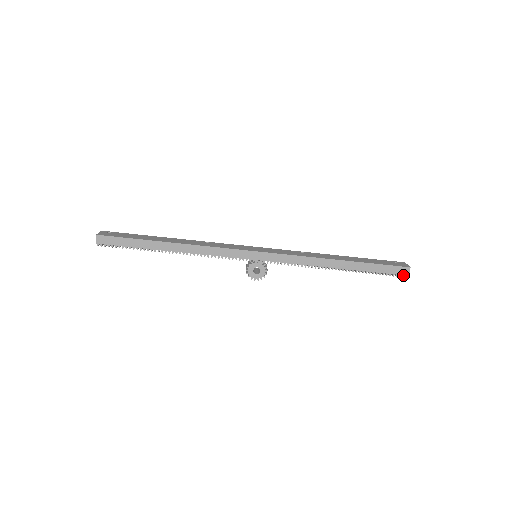
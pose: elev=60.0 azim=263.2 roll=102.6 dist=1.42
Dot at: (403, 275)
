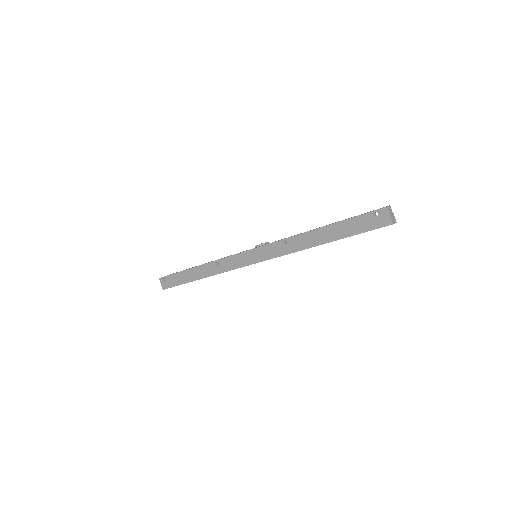
Dot at: occluded
